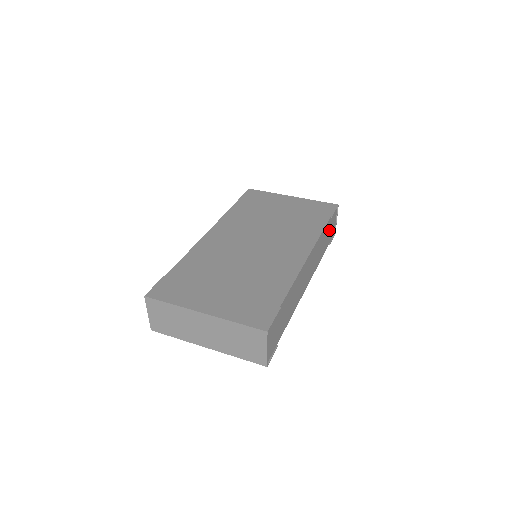
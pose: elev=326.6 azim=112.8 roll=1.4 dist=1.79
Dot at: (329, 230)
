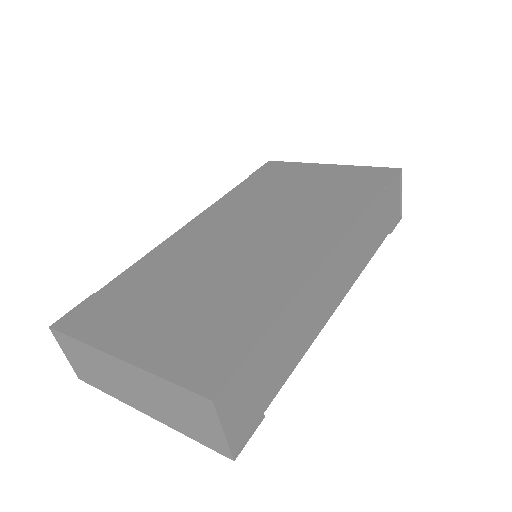
Dot at: (385, 209)
